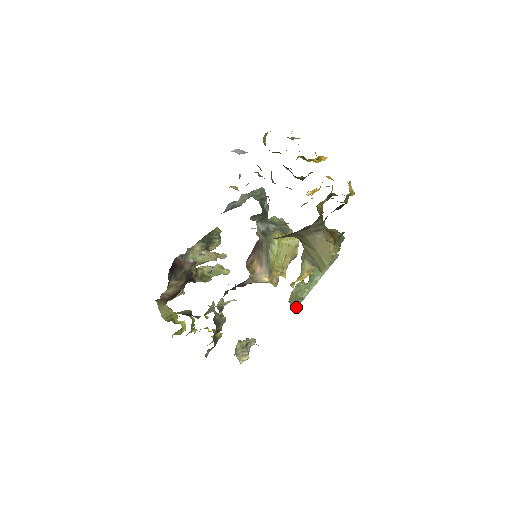
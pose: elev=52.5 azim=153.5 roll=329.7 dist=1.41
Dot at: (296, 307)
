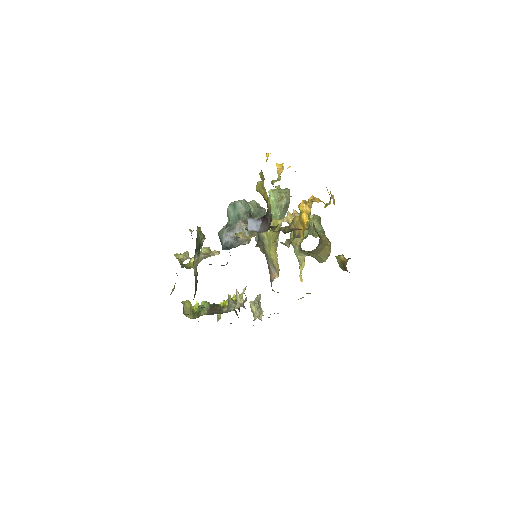
Dot at: occluded
